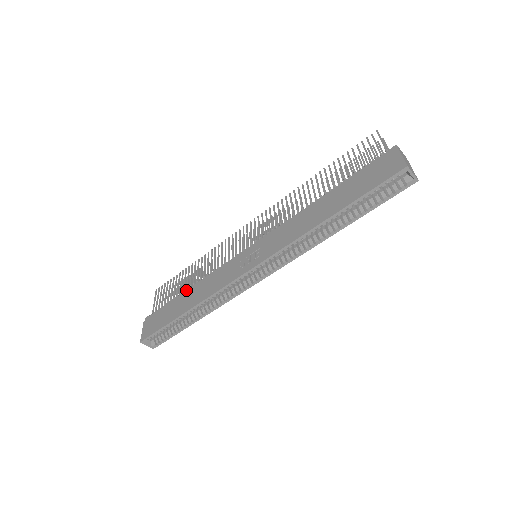
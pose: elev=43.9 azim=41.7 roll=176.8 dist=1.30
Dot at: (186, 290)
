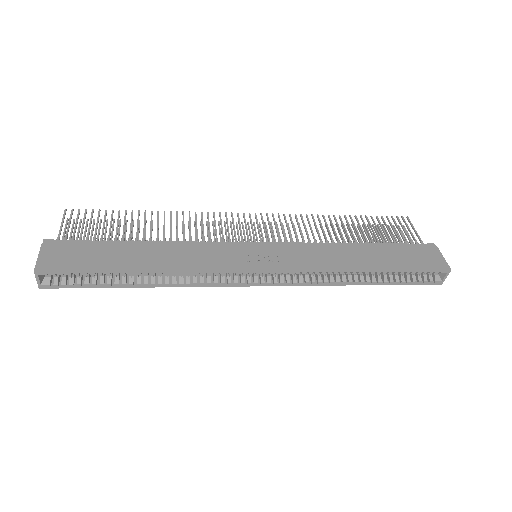
Dot at: (139, 241)
